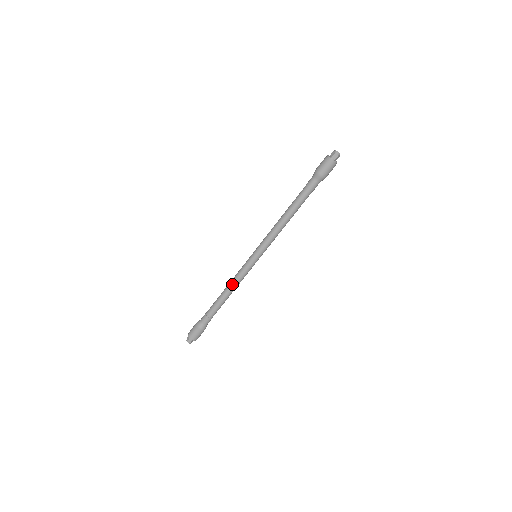
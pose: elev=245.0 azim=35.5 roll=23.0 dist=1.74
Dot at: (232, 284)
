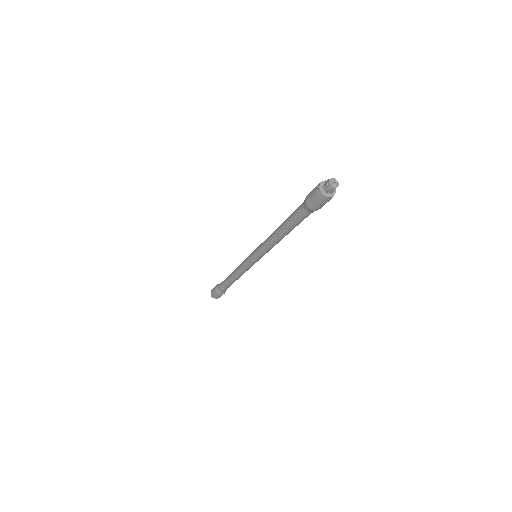
Dot at: (239, 274)
